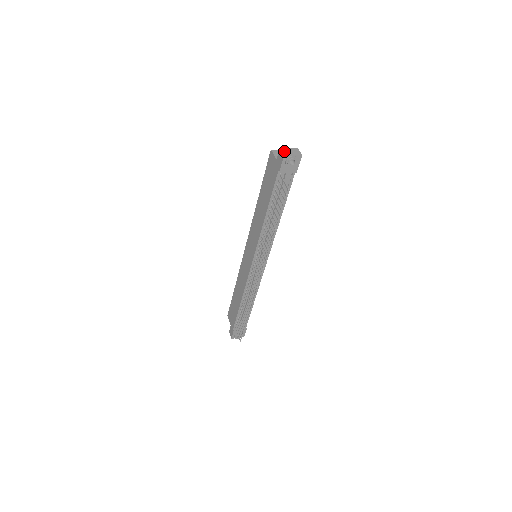
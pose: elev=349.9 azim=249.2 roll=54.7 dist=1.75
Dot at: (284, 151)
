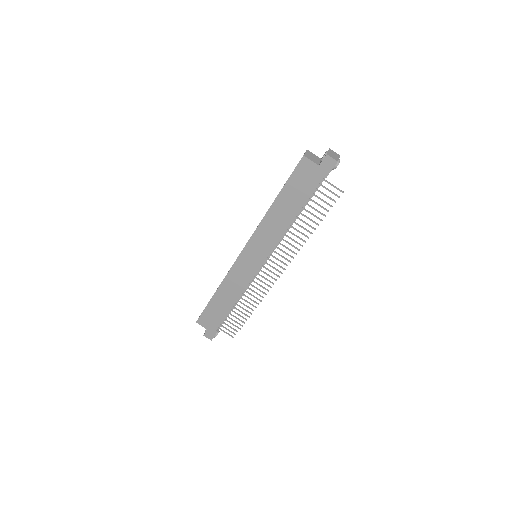
Dot at: (333, 157)
